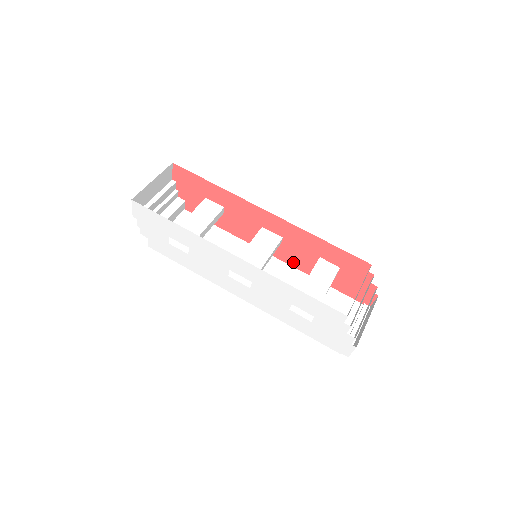
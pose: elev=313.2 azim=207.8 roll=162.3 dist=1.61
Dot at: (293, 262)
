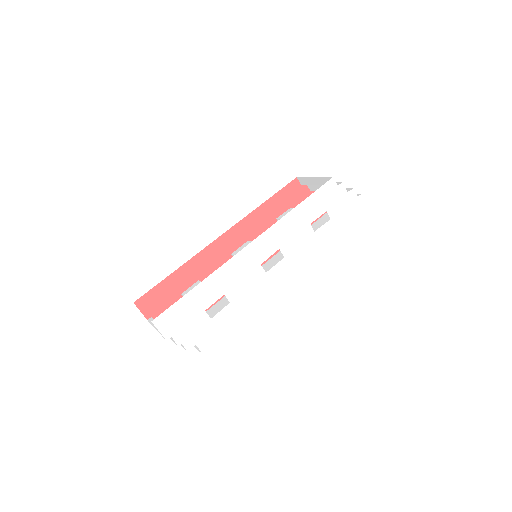
Dot at: occluded
